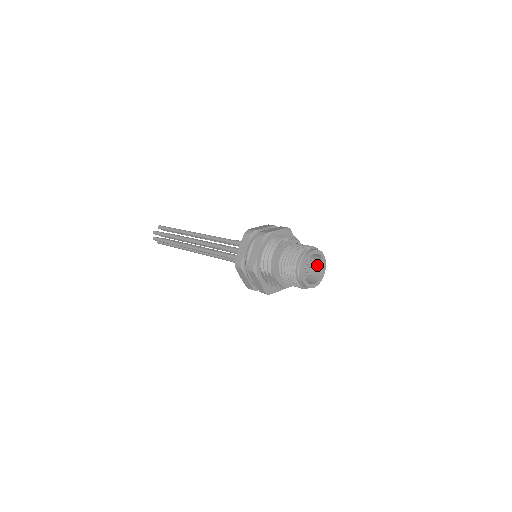
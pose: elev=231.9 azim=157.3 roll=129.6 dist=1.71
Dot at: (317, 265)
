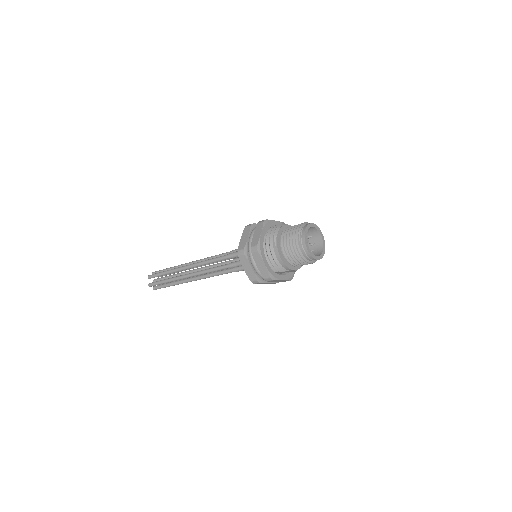
Dot at: (312, 232)
